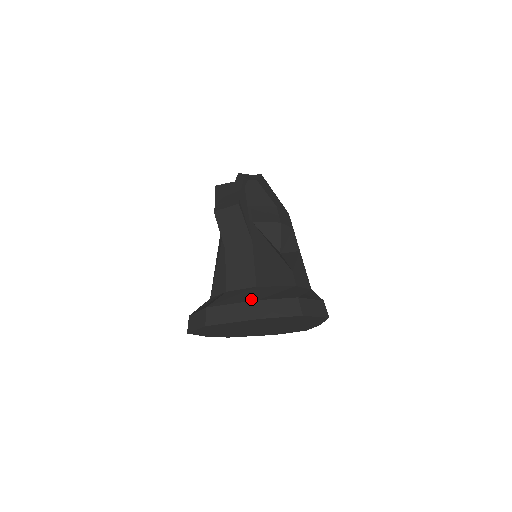
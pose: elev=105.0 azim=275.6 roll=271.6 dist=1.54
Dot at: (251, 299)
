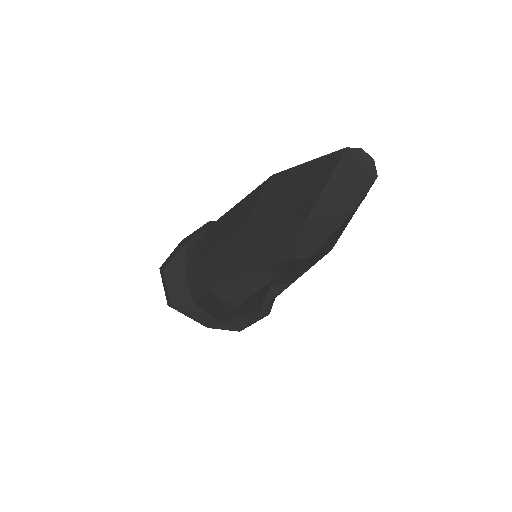
Dot at: (204, 325)
